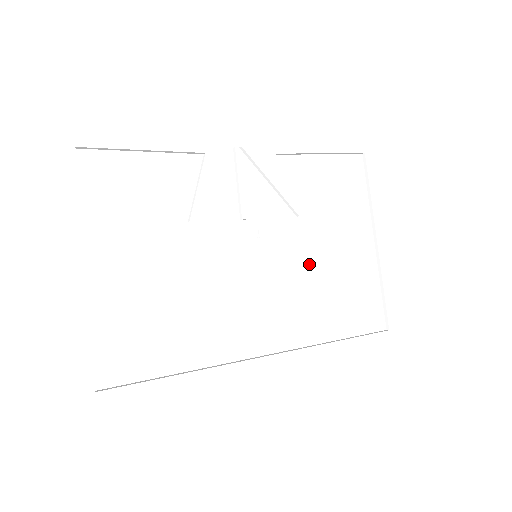
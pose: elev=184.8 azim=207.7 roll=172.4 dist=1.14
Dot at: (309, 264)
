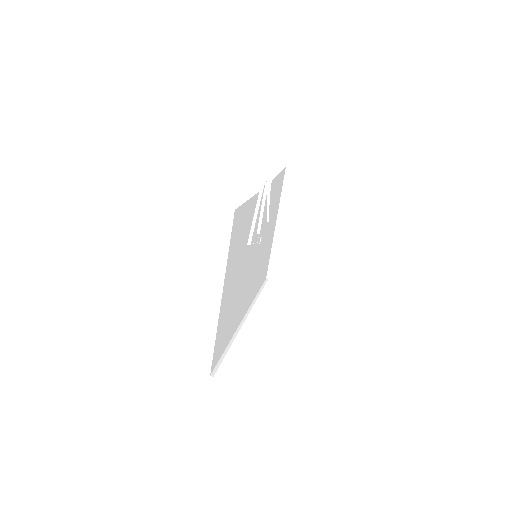
Dot at: (262, 251)
